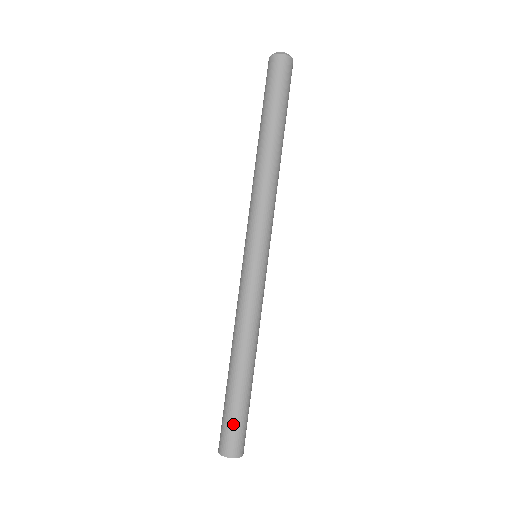
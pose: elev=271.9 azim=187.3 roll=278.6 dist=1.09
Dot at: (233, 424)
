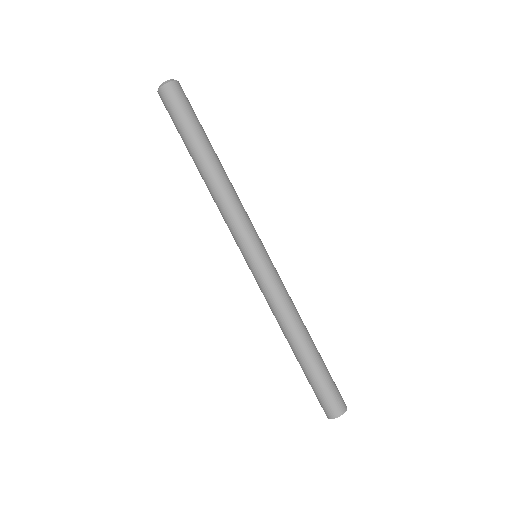
Dot at: (327, 390)
